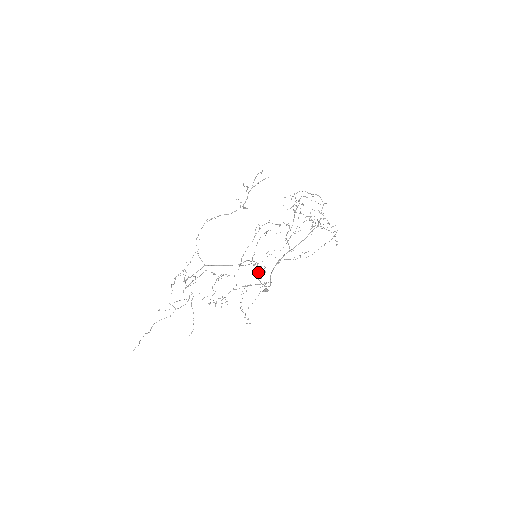
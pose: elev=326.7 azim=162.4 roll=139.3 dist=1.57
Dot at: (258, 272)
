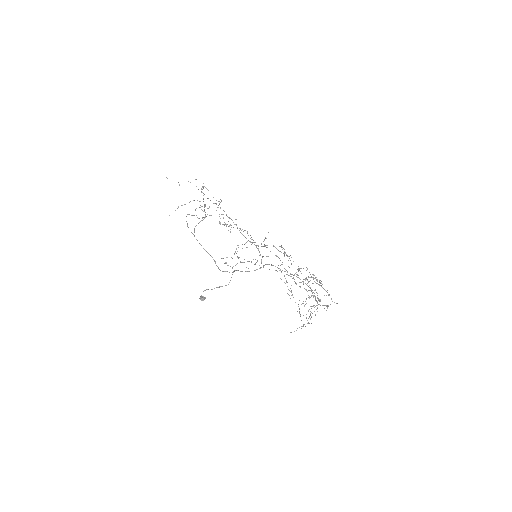
Dot at: (234, 271)
